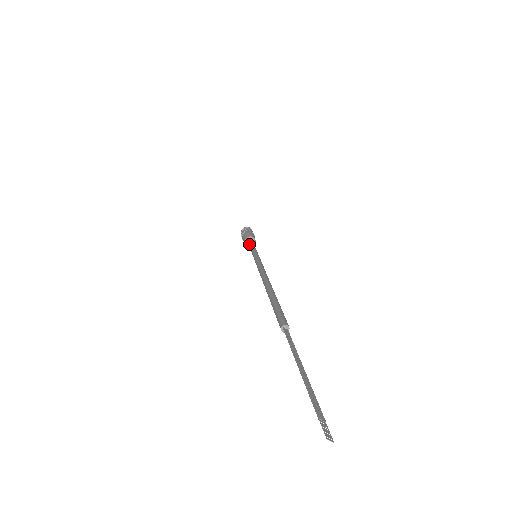
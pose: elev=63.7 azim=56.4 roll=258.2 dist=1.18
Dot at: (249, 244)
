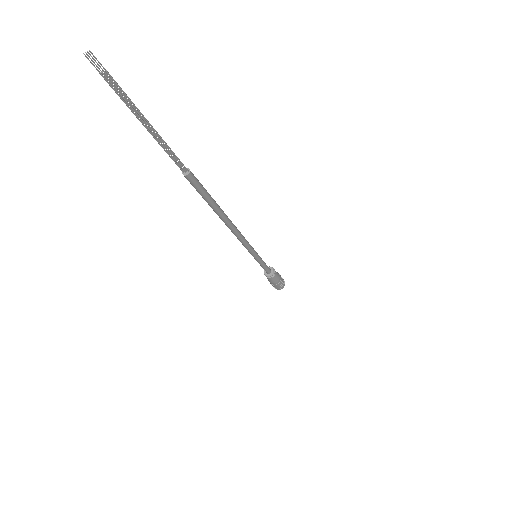
Dot at: occluded
